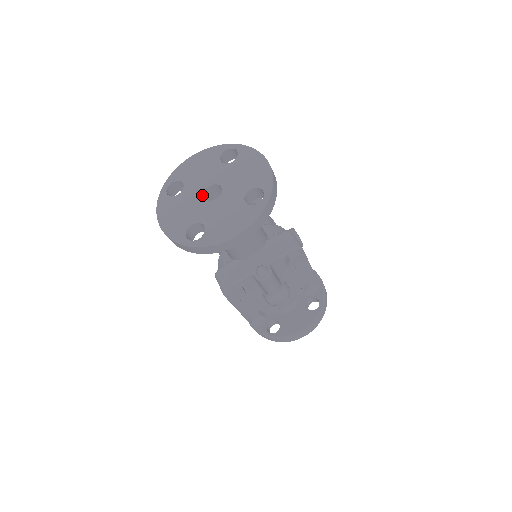
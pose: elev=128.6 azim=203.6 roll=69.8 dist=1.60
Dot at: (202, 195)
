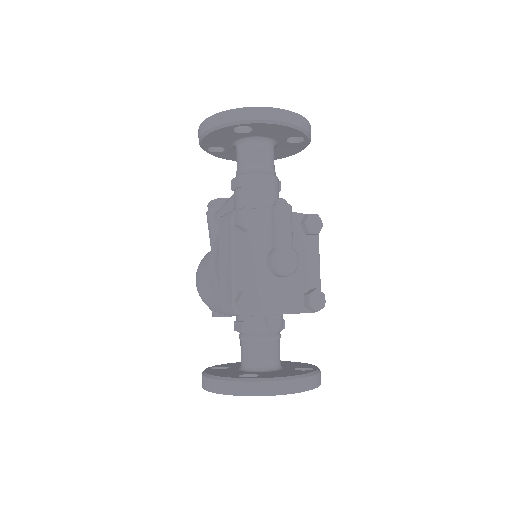
Dot at: occluded
